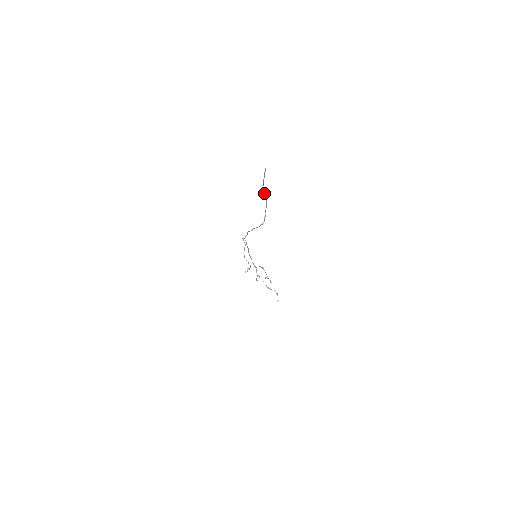
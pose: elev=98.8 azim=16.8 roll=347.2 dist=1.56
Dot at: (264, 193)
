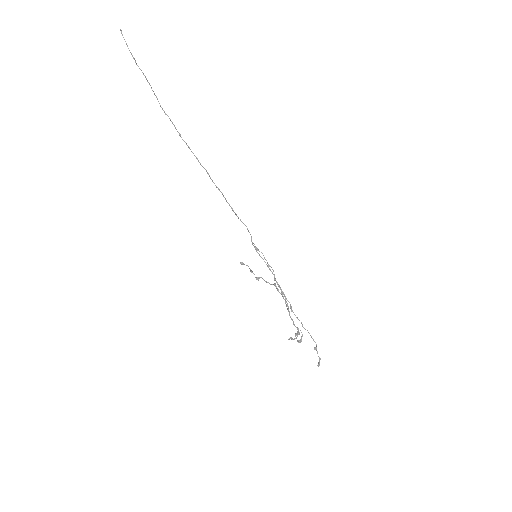
Dot at: (135, 62)
